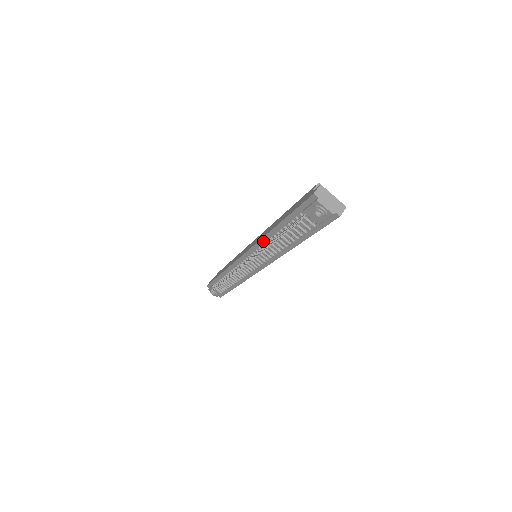
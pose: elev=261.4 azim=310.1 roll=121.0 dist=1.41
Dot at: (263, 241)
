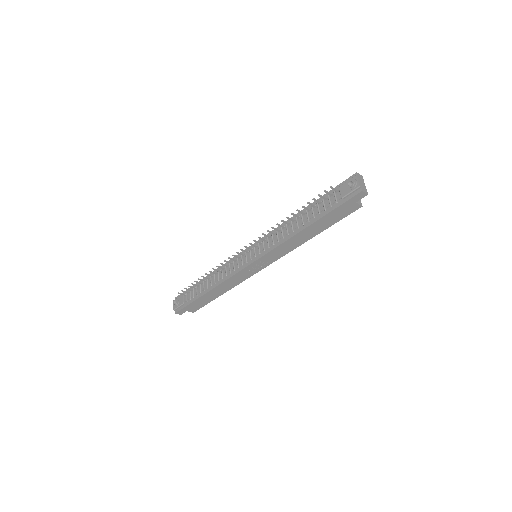
Dot at: occluded
